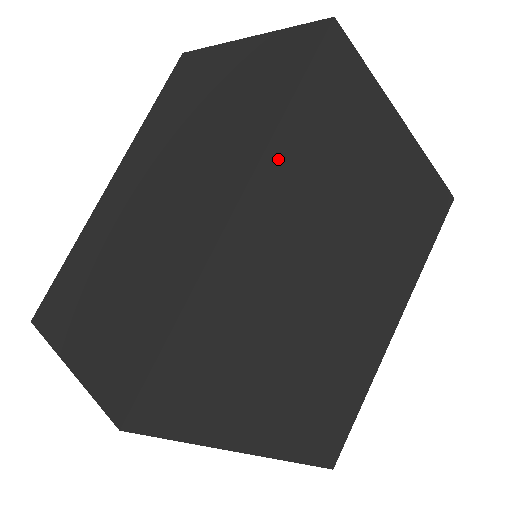
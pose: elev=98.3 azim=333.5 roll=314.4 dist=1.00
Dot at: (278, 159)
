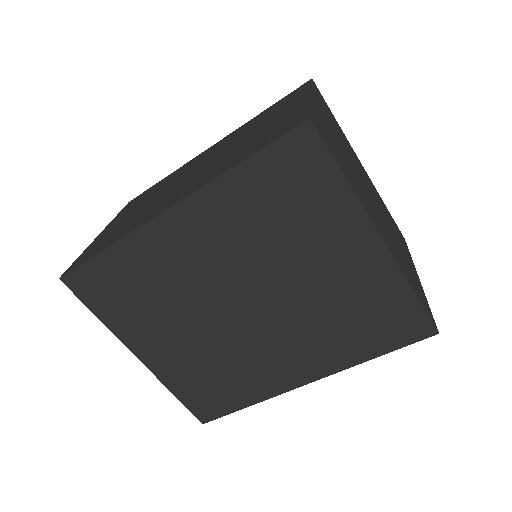
Dot at: (215, 196)
